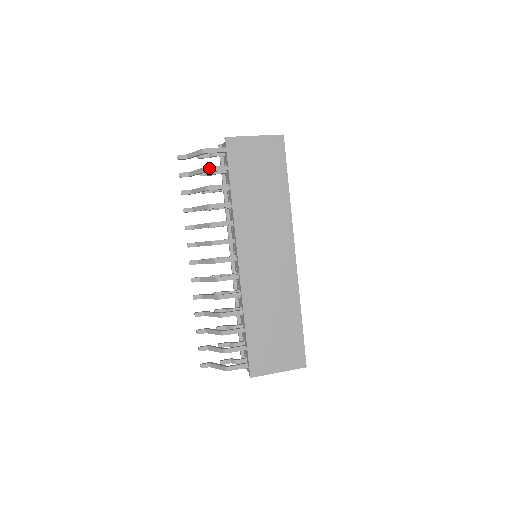
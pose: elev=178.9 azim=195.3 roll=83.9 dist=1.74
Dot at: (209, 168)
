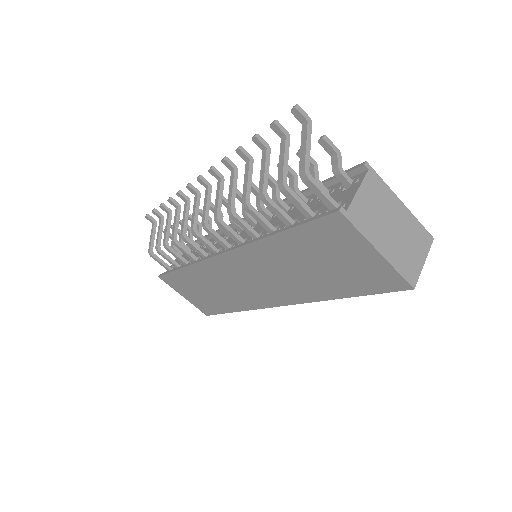
Dot at: (286, 191)
